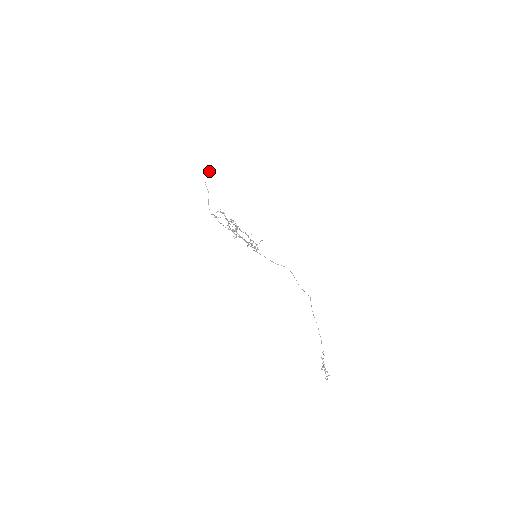
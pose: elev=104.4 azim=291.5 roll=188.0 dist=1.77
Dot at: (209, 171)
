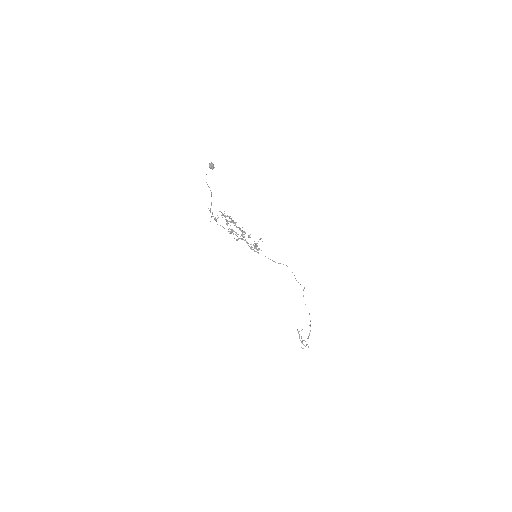
Dot at: (209, 165)
